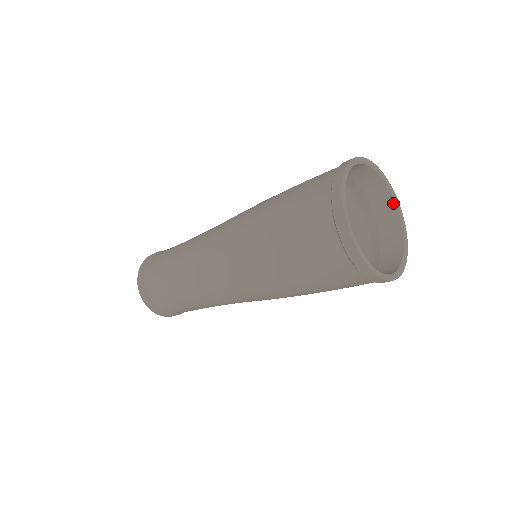
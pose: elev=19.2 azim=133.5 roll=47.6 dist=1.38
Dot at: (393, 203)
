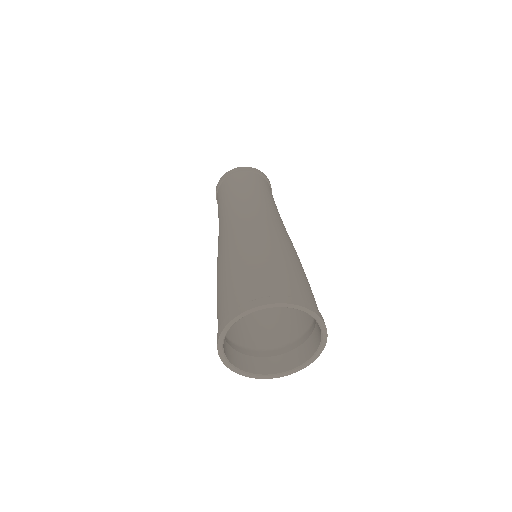
Dot at: (280, 306)
